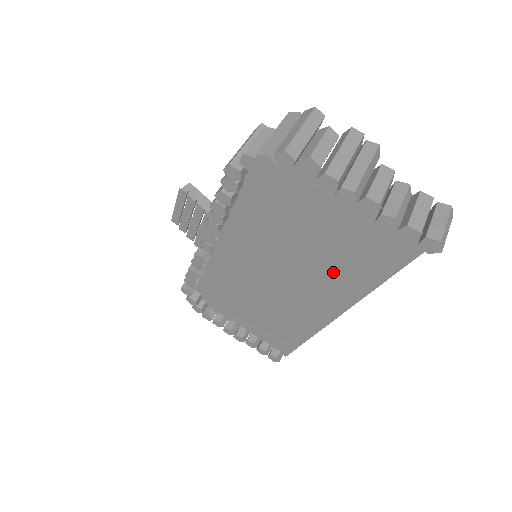
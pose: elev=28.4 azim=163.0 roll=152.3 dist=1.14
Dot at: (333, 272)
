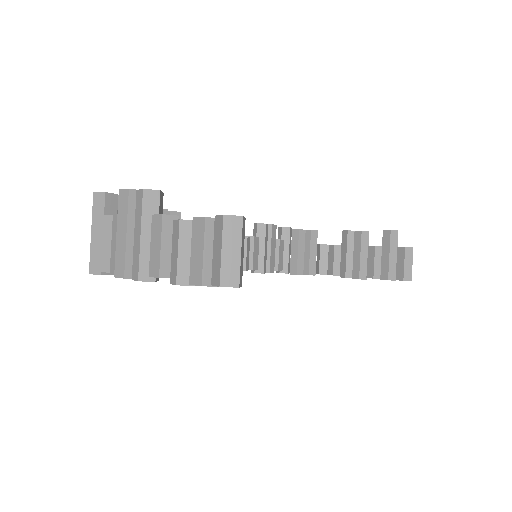
Dot at: occluded
